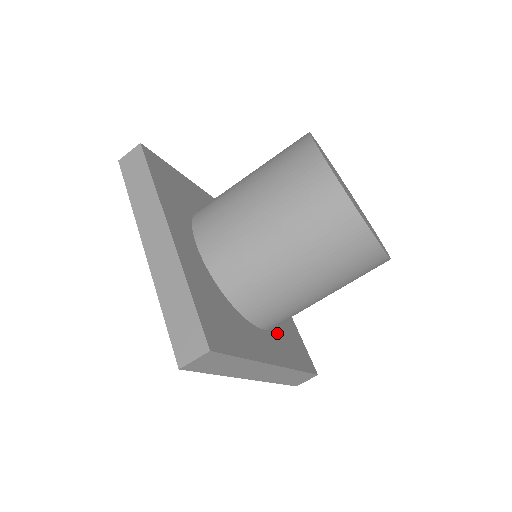
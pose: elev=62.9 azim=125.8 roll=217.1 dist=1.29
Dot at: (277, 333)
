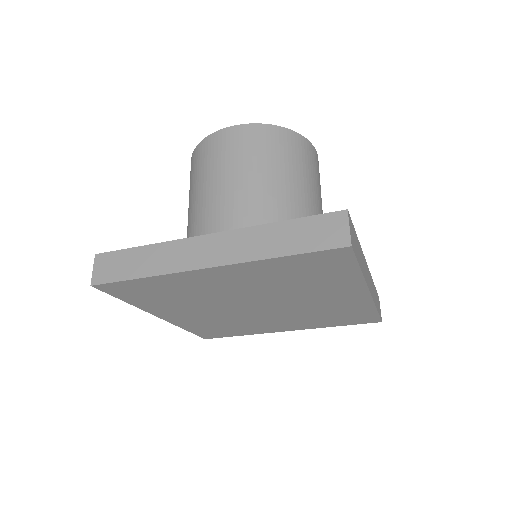
Dot at: occluded
